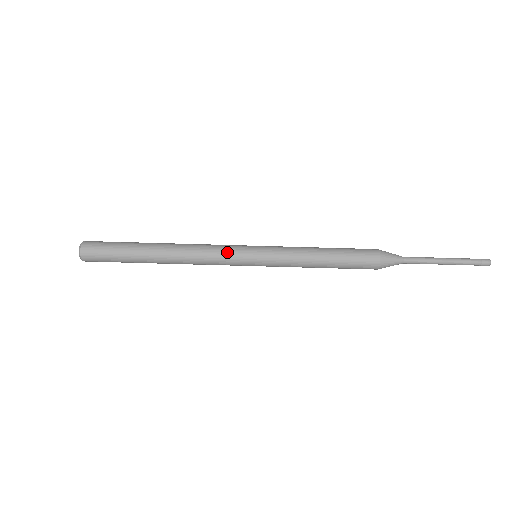
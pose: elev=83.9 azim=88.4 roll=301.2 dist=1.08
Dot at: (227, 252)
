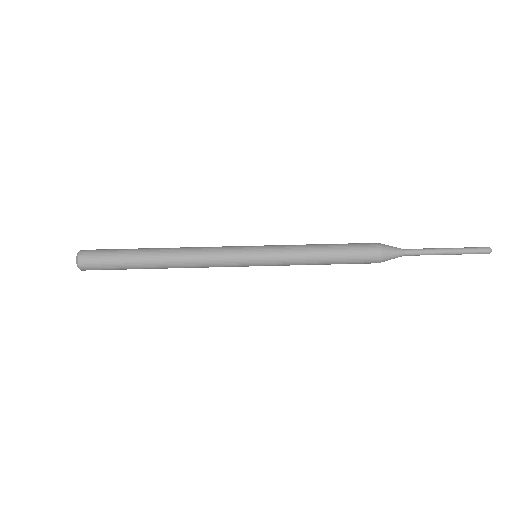
Dot at: (227, 248)
